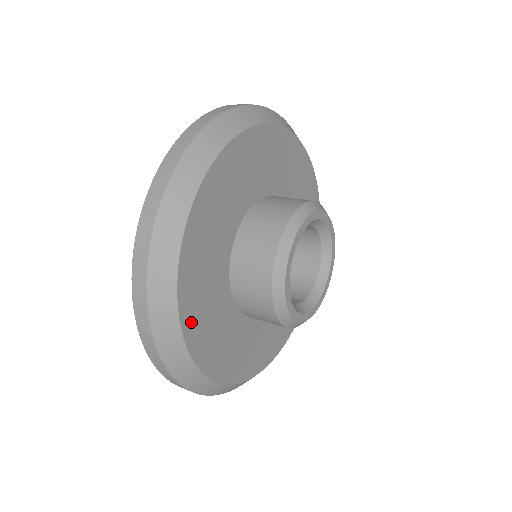
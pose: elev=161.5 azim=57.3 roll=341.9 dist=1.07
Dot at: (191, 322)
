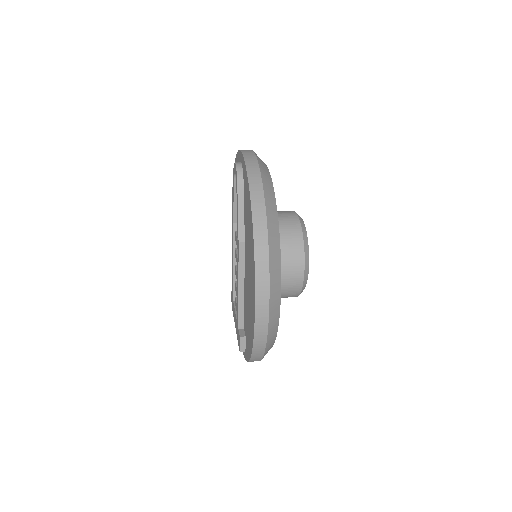
Dot at: occluded
